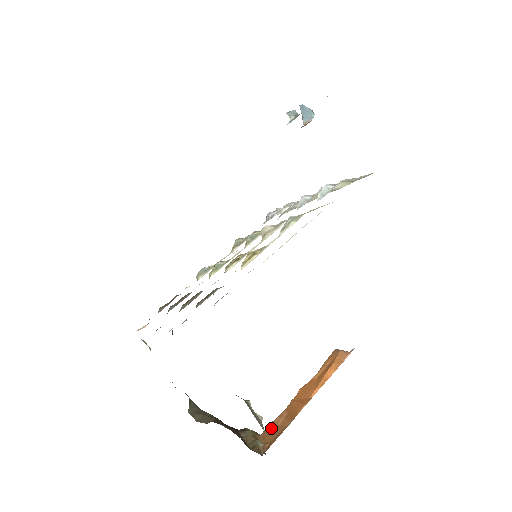
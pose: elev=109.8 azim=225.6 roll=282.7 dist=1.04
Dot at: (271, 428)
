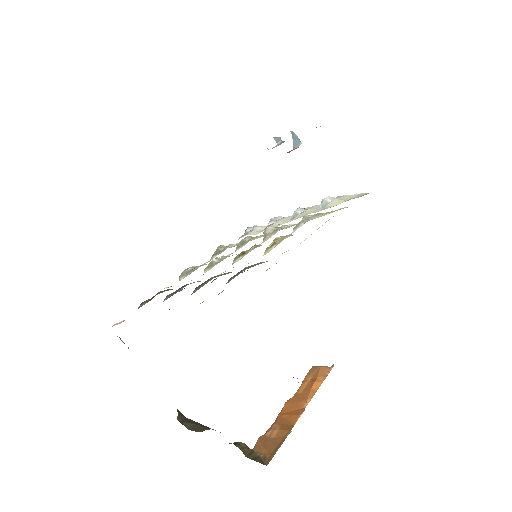
Dot at: (265, 441)
